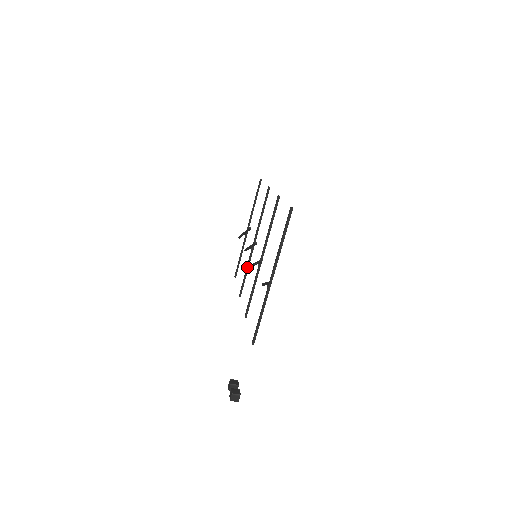
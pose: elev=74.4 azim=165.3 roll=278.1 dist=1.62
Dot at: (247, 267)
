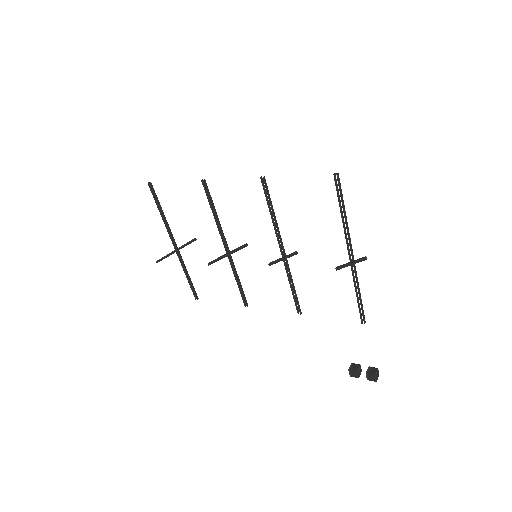
Dot at: (236, 276)
